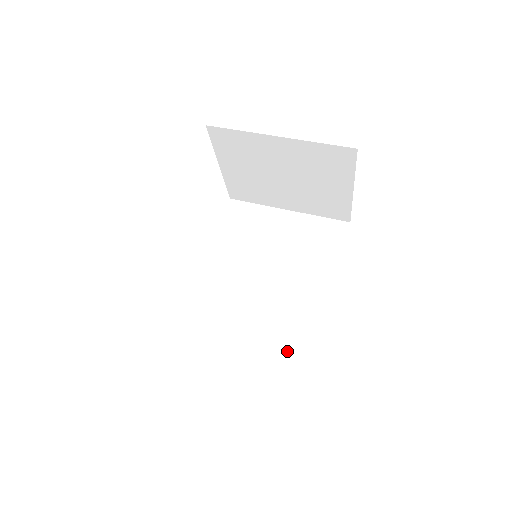
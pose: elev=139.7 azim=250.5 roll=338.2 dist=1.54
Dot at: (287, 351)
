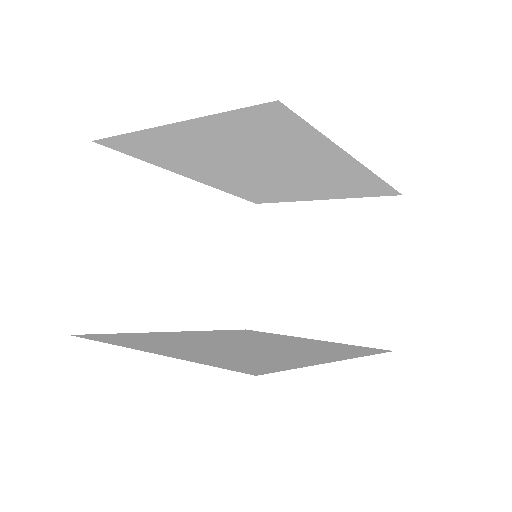
Dot at: (244, 360)
